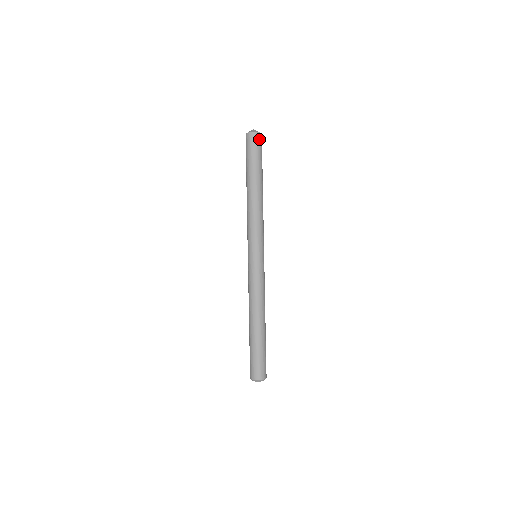
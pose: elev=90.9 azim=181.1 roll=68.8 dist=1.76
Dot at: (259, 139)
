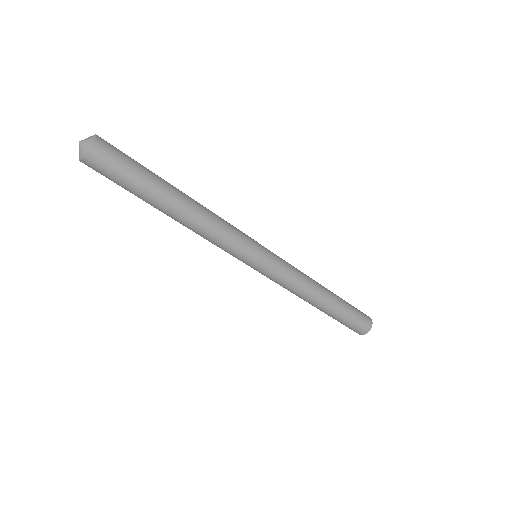
Dot at: (105, 149)
